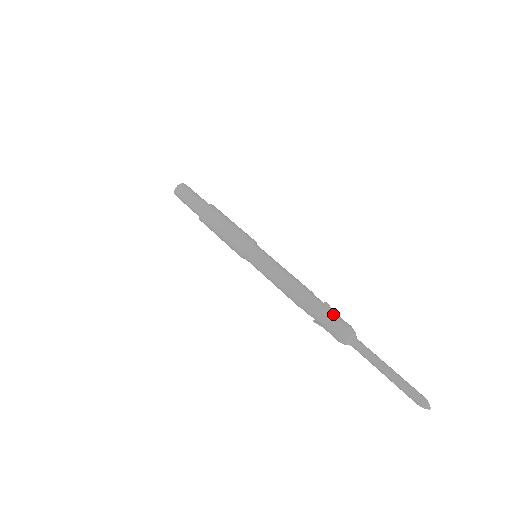
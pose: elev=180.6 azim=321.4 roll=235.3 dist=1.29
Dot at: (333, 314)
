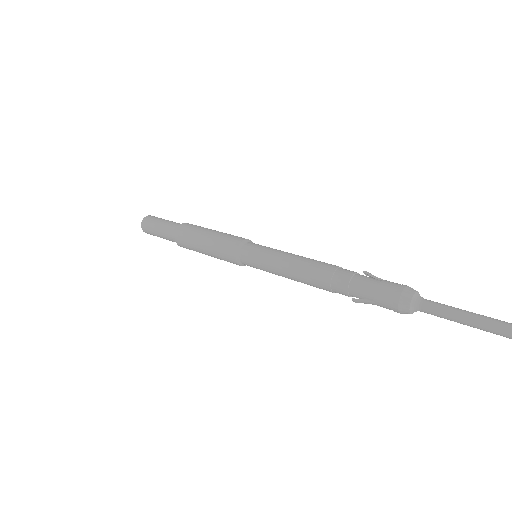
Dot at: (381, 279)
